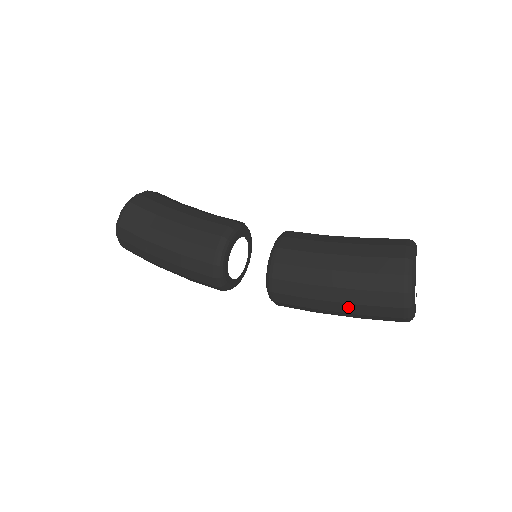
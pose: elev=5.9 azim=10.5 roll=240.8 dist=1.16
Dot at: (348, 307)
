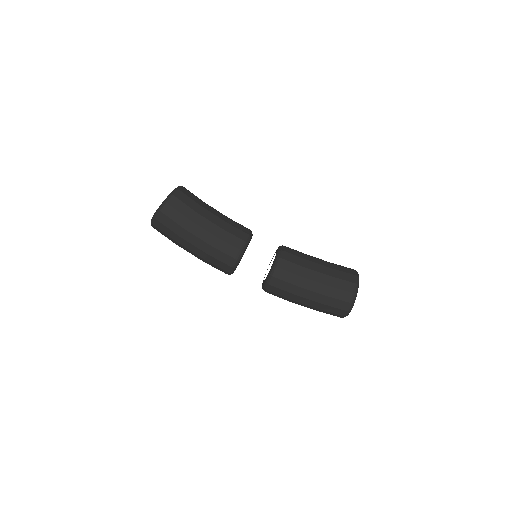
Dot at: (312, 307)
